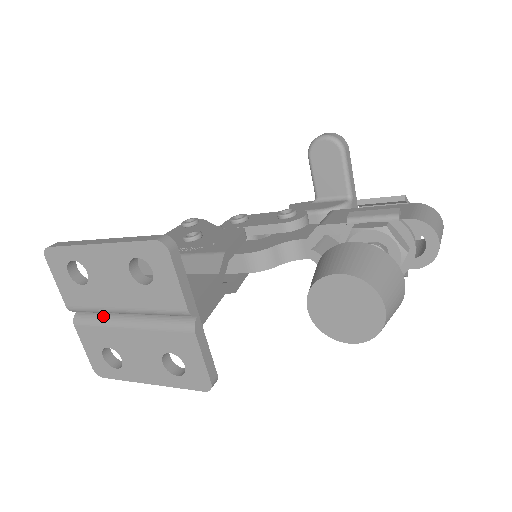
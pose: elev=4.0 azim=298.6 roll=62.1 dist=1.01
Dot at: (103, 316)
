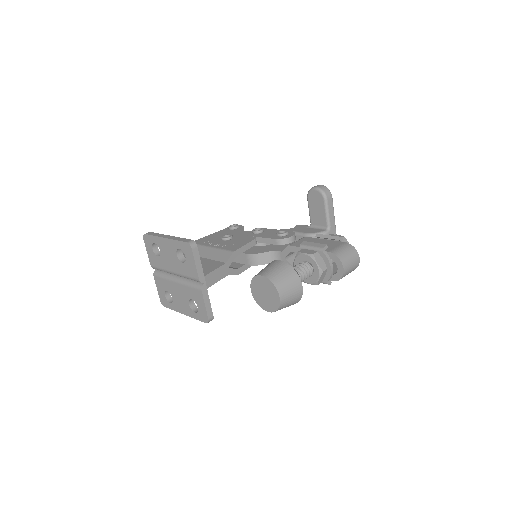
Dot at: (166, 274)
